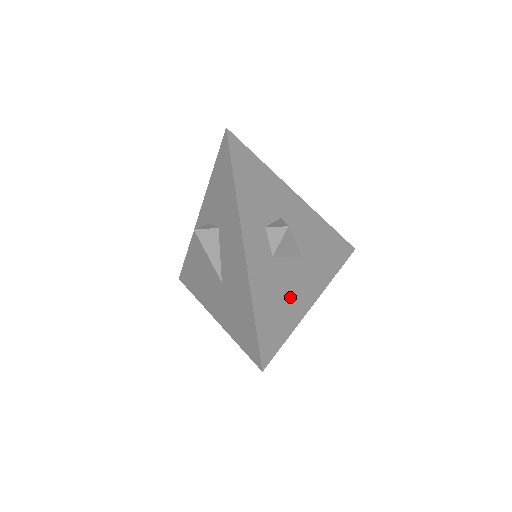
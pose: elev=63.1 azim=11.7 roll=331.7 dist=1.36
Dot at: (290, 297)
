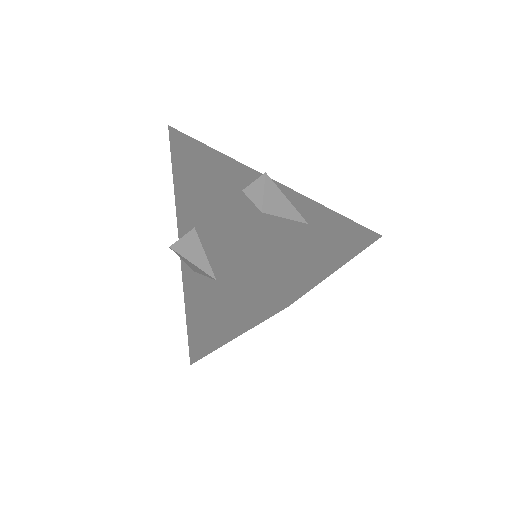
Dot at: (304, 249)
